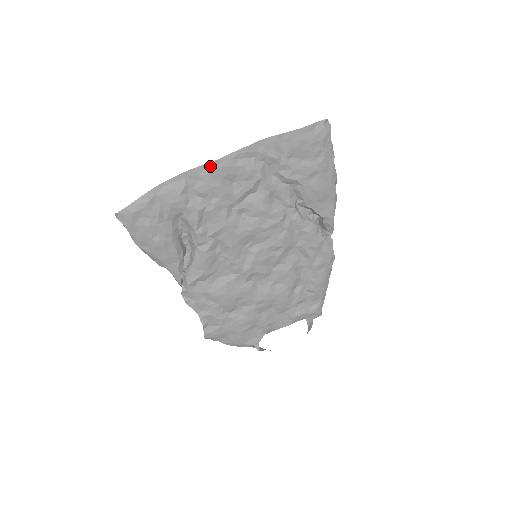
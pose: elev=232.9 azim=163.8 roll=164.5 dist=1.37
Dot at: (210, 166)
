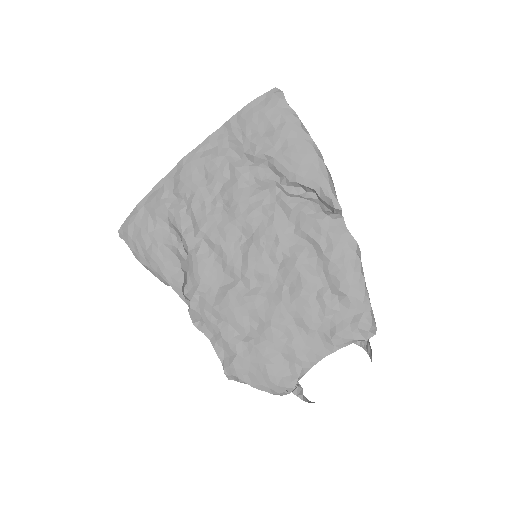
Dot at: (180, 165)
